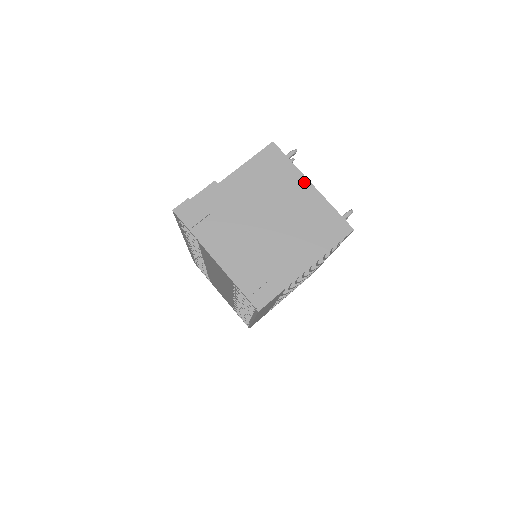
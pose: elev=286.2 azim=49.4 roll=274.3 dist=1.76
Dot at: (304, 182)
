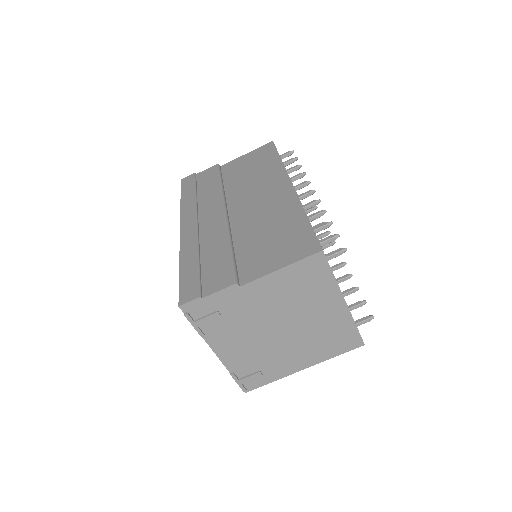
Dot at: (338, 298)
